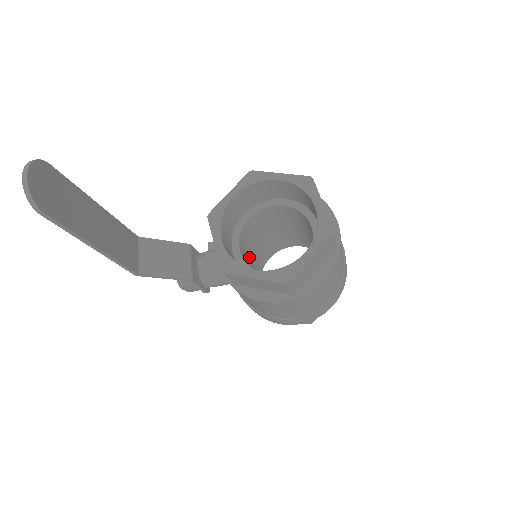
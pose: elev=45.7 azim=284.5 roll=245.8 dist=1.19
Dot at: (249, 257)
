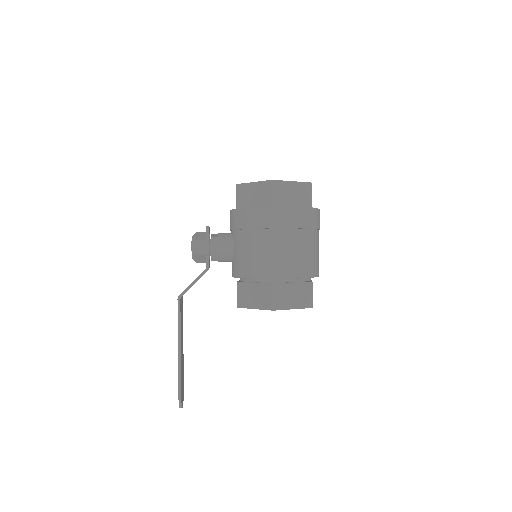
Dot at: occluded
